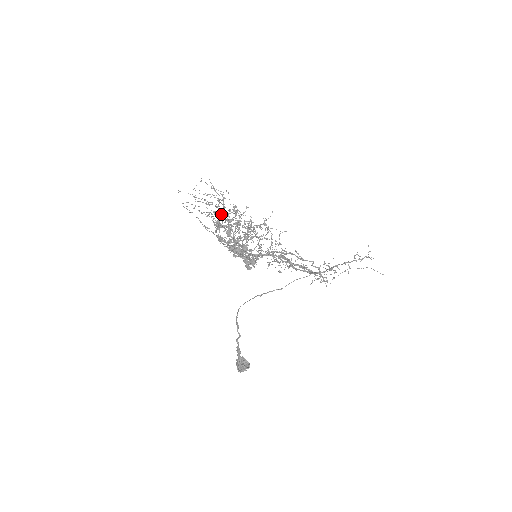
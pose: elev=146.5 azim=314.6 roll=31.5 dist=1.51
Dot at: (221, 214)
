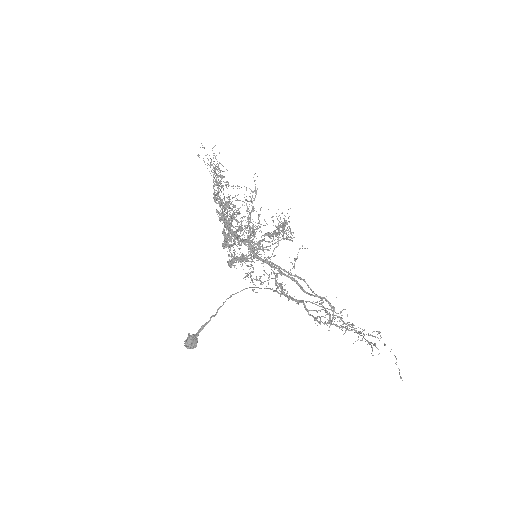
Dot at: (216, 197)
